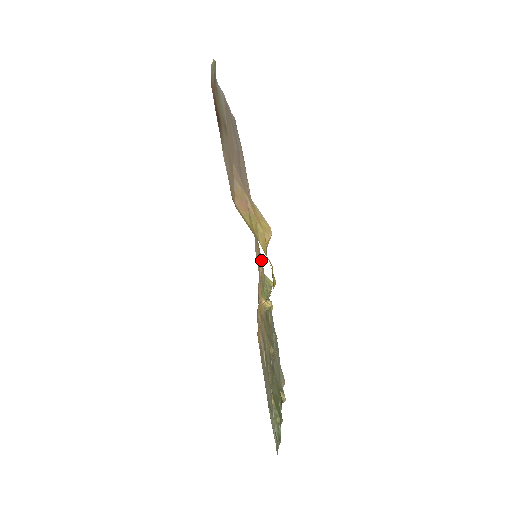
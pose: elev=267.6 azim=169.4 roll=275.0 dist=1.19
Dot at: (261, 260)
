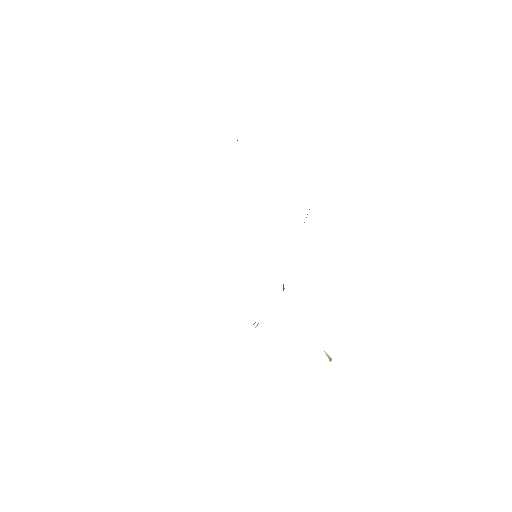
Dot at: occluded
